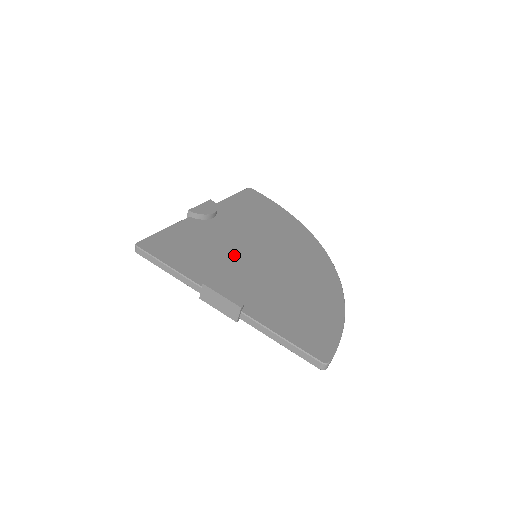
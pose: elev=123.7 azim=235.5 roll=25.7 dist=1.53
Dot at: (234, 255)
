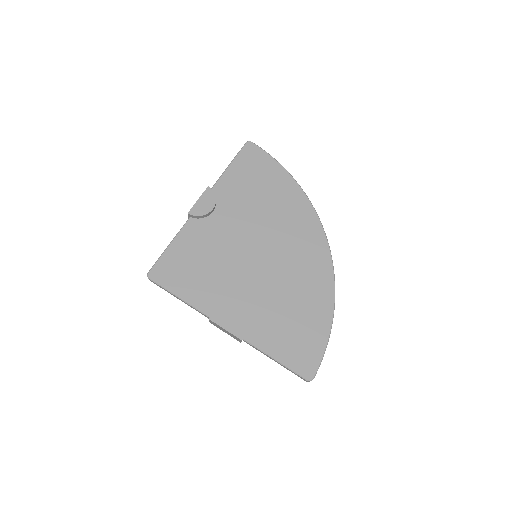
Dot at: (235, 265)
